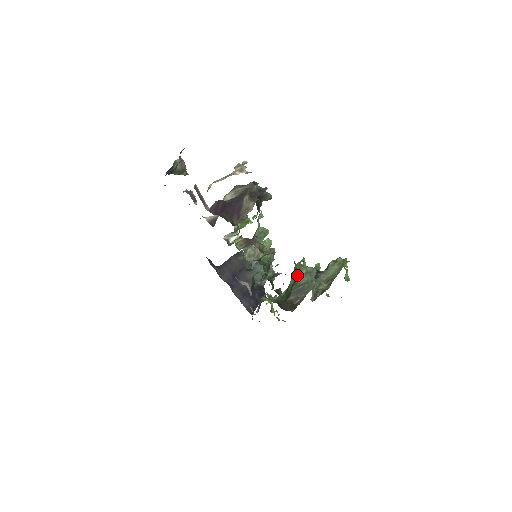
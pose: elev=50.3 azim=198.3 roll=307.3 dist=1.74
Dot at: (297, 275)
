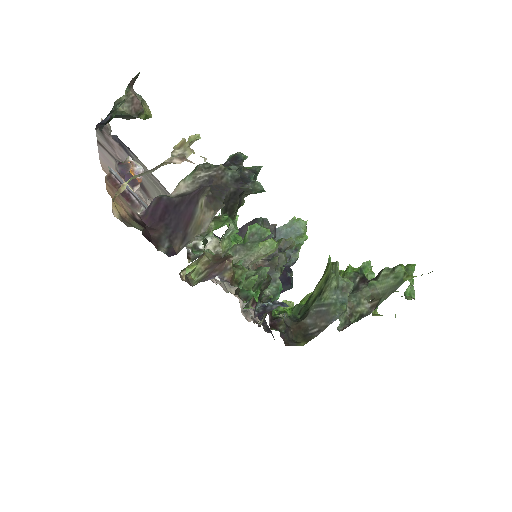
Dot at: (324, 284)
